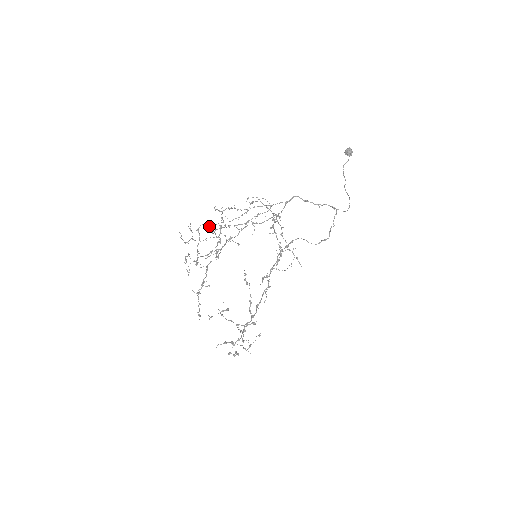
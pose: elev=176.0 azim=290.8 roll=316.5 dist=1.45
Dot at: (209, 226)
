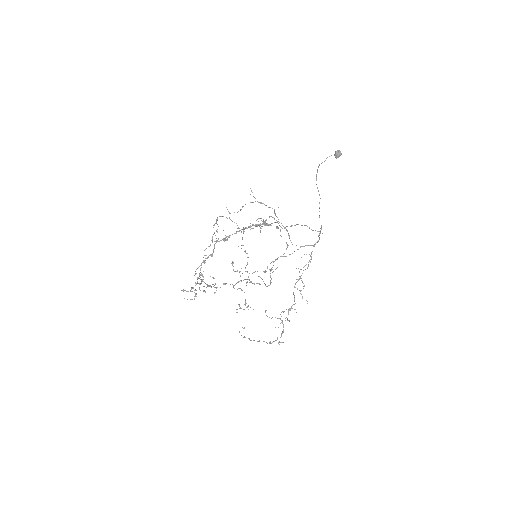
Dot at: occluded
